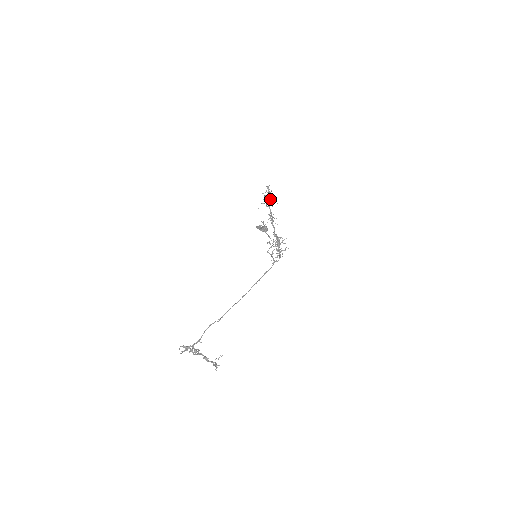
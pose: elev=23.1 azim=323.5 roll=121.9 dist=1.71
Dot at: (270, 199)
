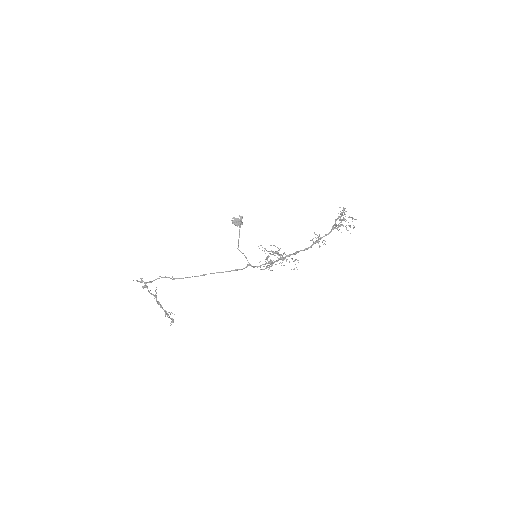
Dot at: (349, 225)
